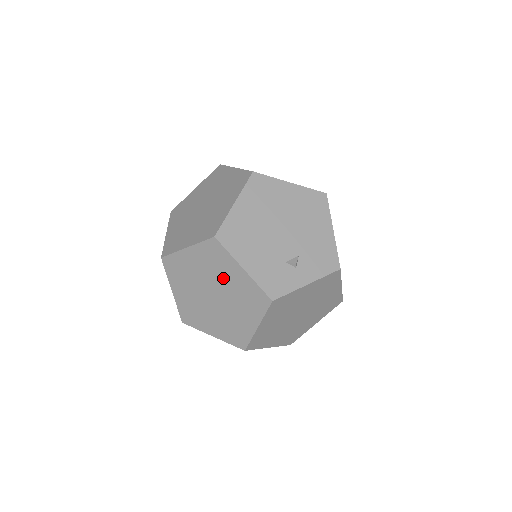
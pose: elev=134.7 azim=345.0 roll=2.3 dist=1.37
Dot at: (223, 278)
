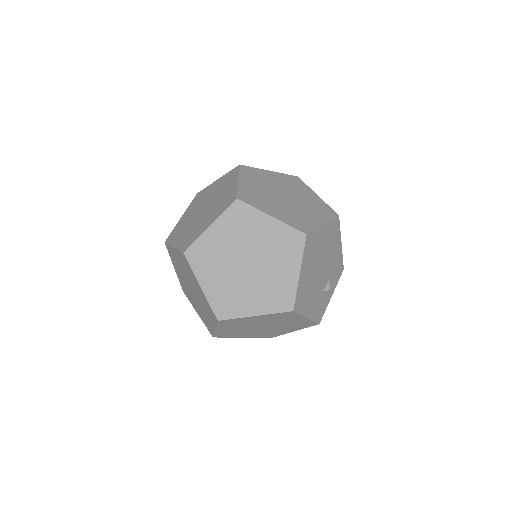
Dot at: (282, 322)
